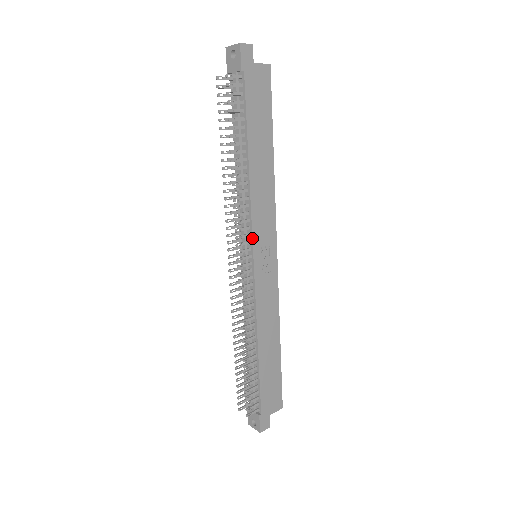
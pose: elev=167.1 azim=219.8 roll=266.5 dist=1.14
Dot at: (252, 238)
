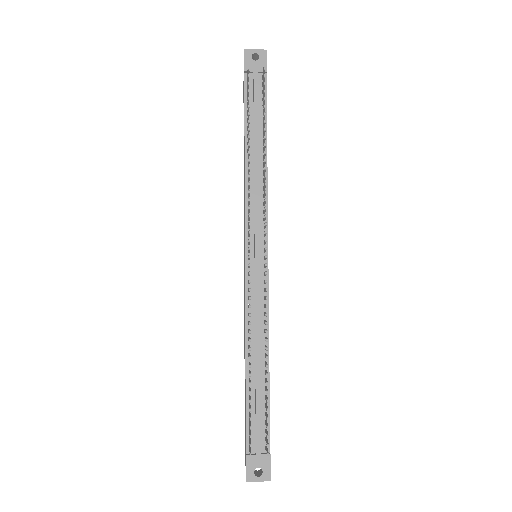
Dot at: occluded
